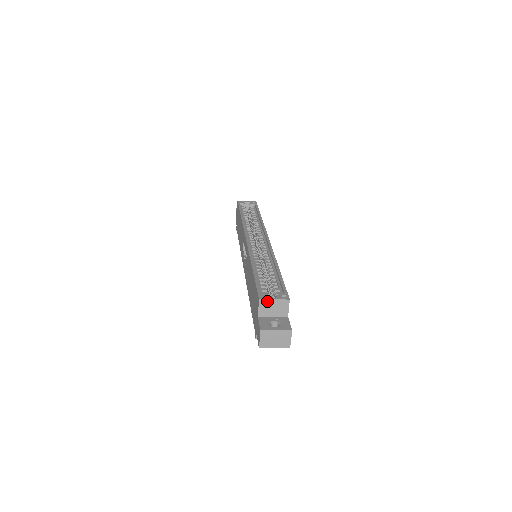
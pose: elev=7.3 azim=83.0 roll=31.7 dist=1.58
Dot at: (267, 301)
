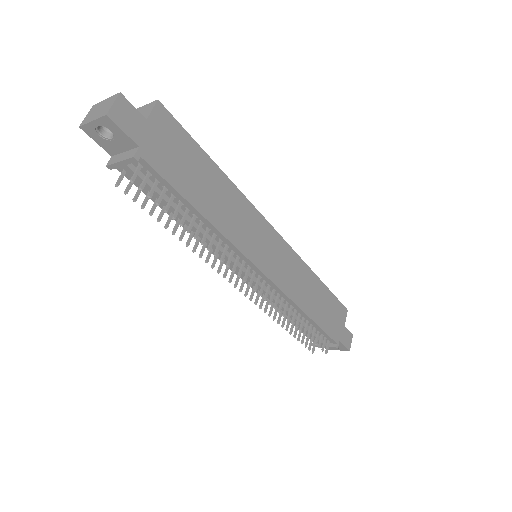
Dot at: occluded
